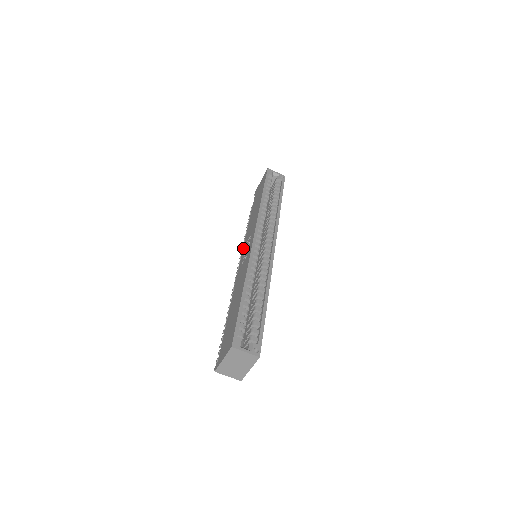
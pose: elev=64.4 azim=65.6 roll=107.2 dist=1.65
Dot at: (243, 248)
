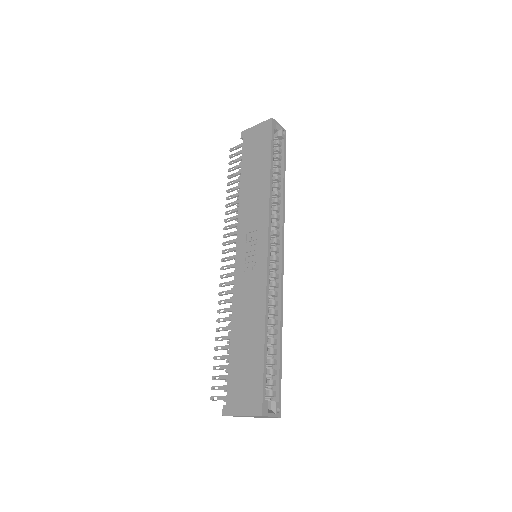
Dot at: (238, 236)
